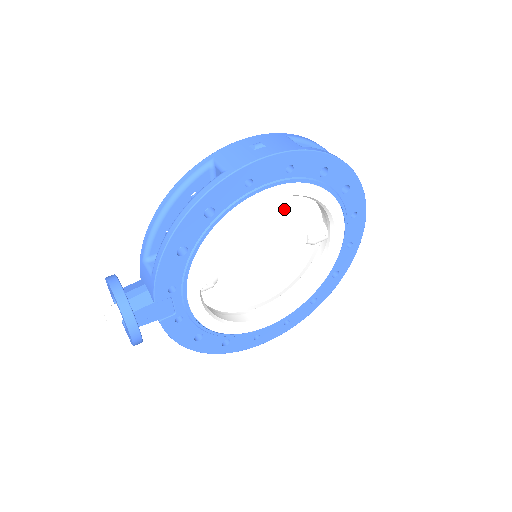
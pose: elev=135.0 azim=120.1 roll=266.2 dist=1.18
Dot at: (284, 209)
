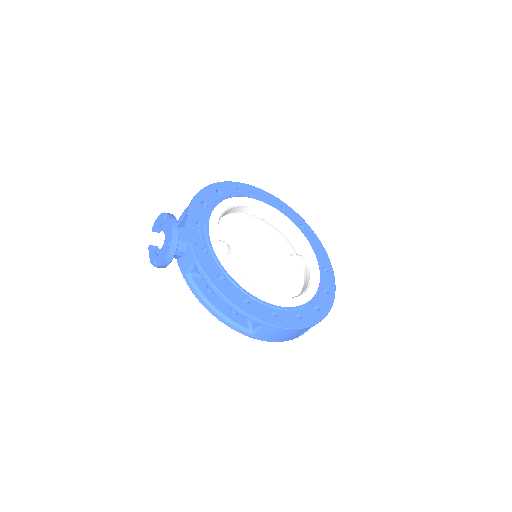
Dot at: (267, 231)
